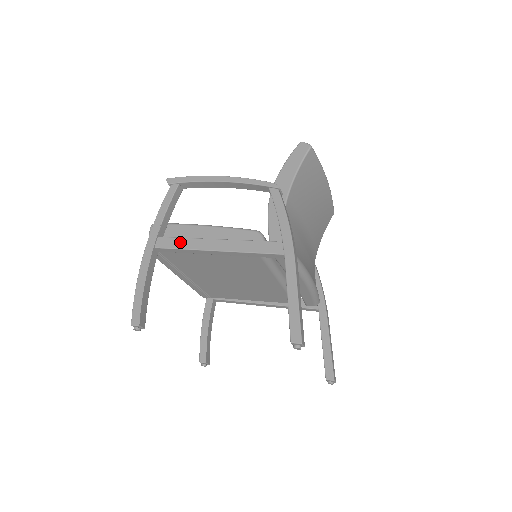
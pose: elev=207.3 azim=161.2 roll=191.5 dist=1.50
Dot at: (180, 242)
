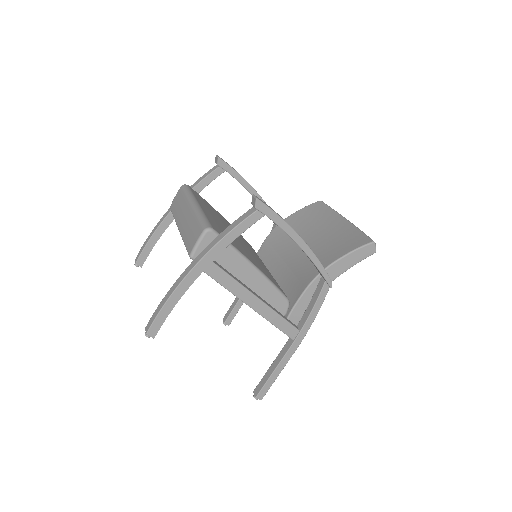
Dot at: (229, 282)
